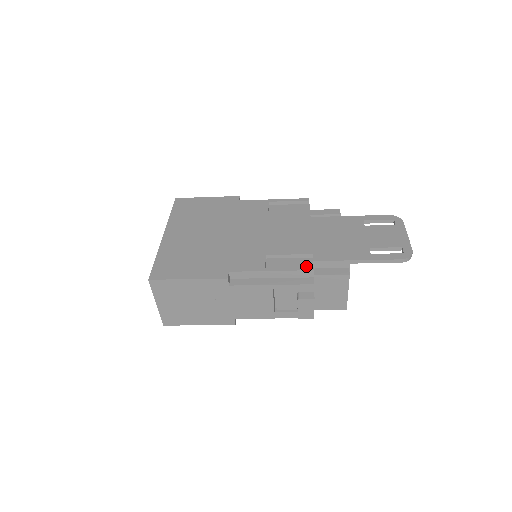
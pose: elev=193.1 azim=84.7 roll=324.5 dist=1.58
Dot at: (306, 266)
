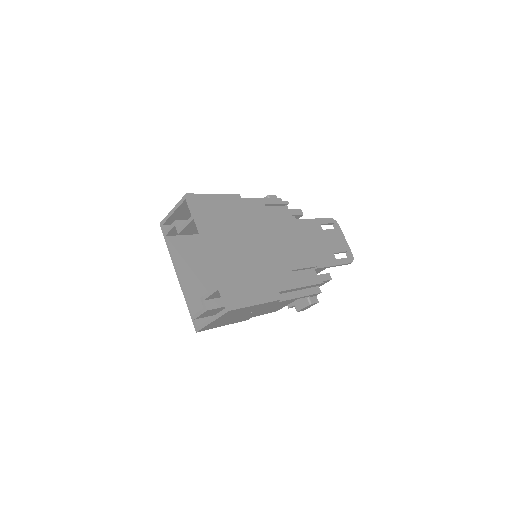
Dot at: (315, 277)
